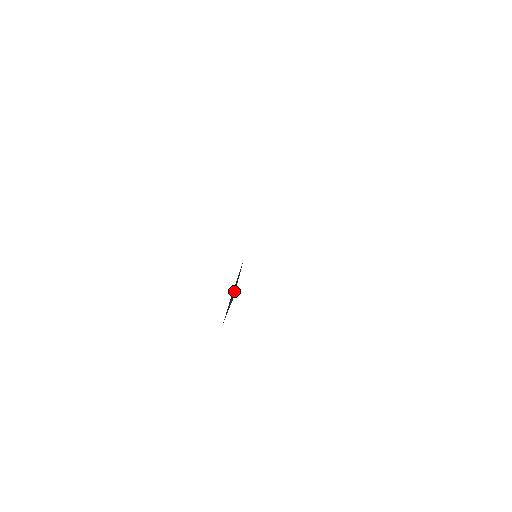
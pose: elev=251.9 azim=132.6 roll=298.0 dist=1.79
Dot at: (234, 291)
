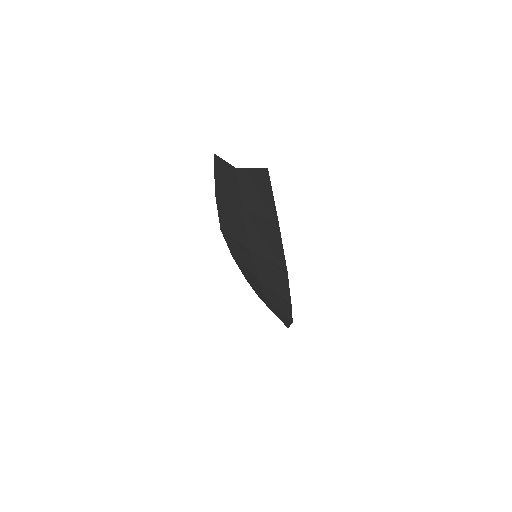
Dot at: (221, 175)
